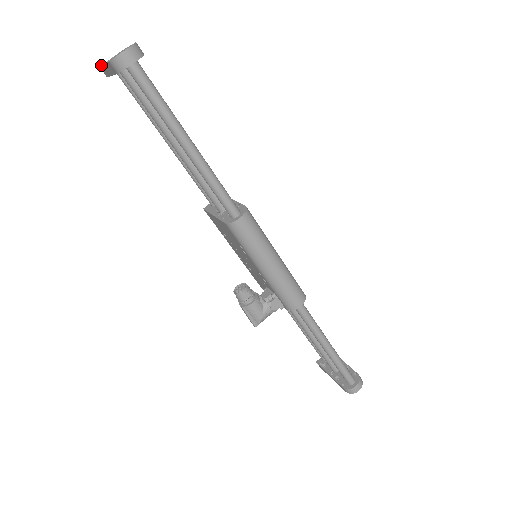
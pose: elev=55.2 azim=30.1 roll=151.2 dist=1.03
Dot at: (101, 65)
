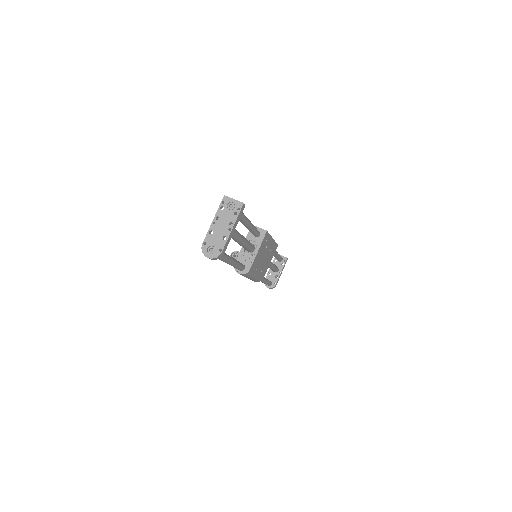
Dot at: (218, 208)
